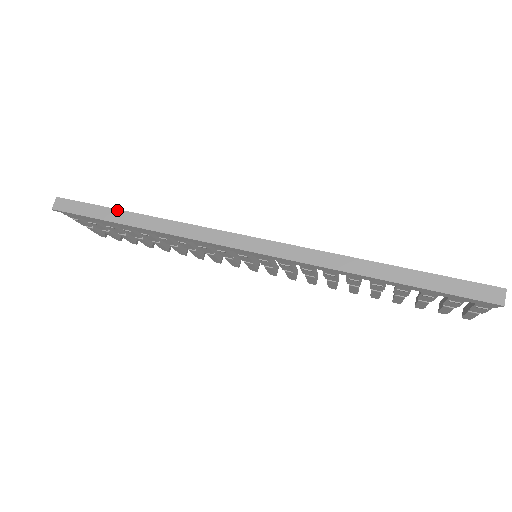
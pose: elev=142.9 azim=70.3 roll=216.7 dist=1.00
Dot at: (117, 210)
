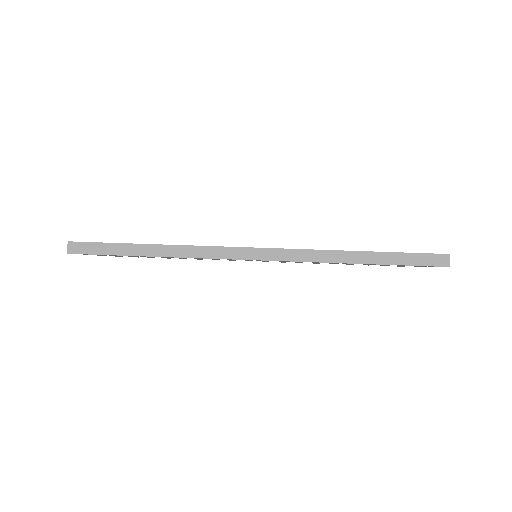
Dot at: (131, 244)
